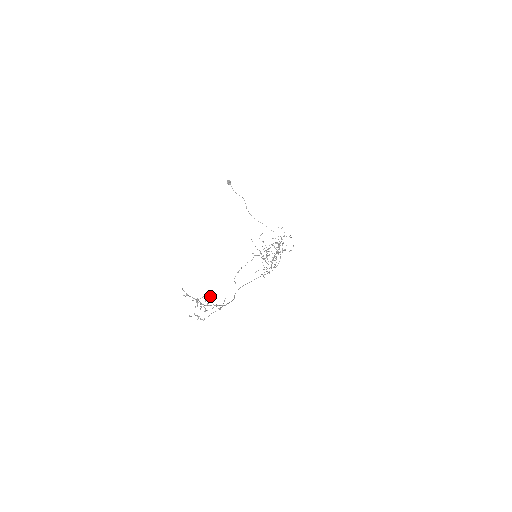
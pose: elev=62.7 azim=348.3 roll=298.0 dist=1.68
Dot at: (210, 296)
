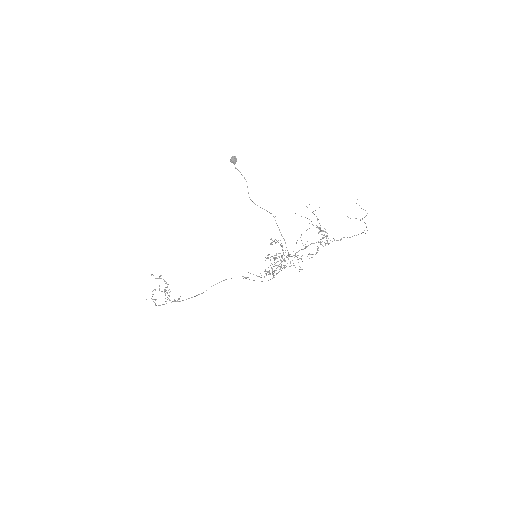
Dot at: (152, 299)
